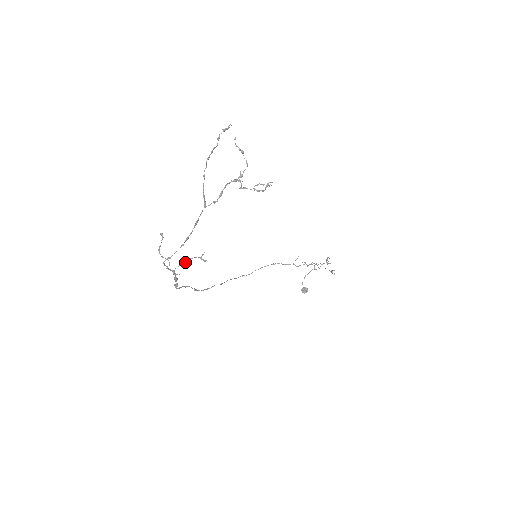
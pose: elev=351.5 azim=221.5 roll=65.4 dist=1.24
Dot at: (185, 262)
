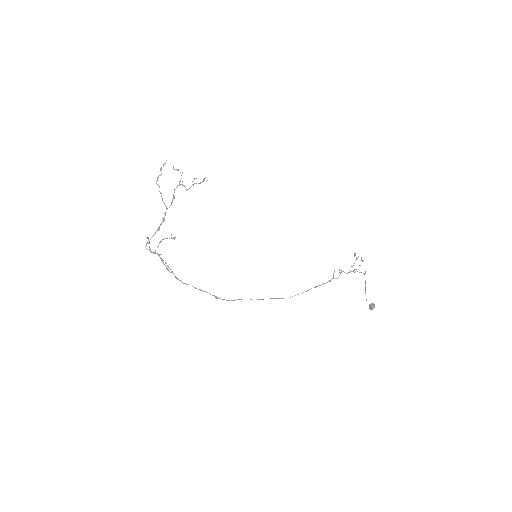
Dot at: (159, 242)
